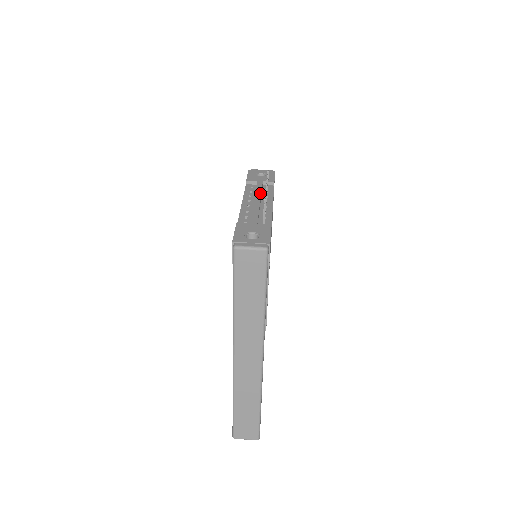
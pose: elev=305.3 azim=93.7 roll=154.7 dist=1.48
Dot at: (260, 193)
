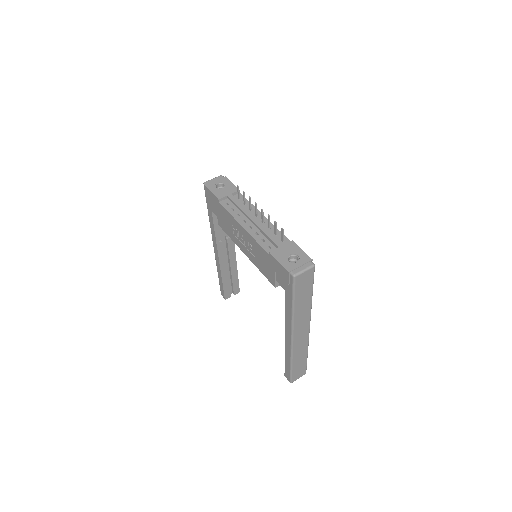
Dot at: (246, 209)
